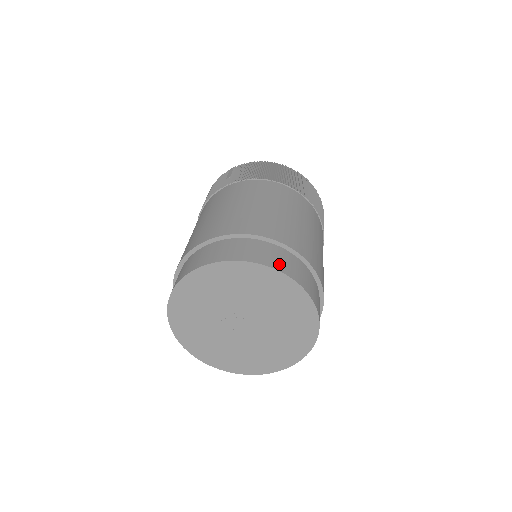
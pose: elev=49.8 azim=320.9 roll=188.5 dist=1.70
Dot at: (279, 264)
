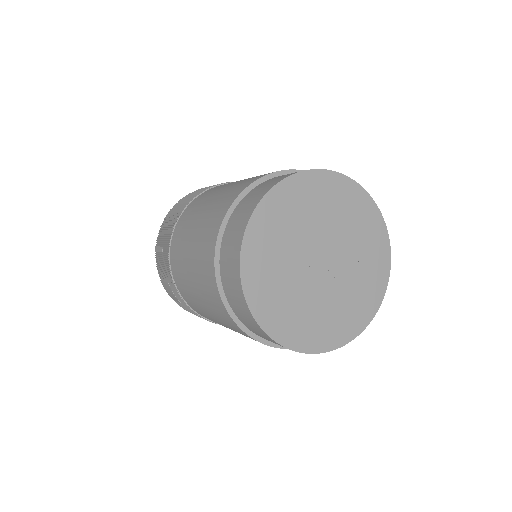
Dot at: (279, 179)
